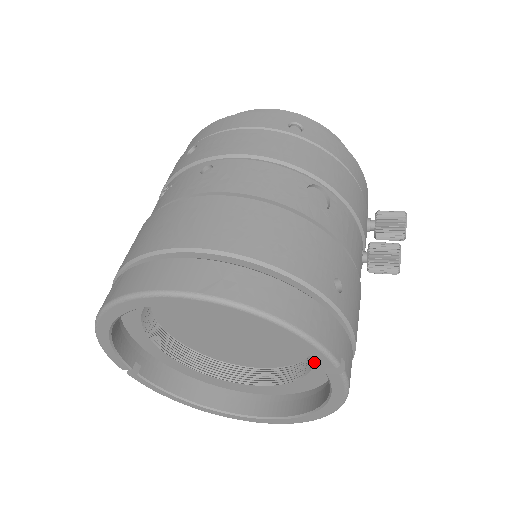
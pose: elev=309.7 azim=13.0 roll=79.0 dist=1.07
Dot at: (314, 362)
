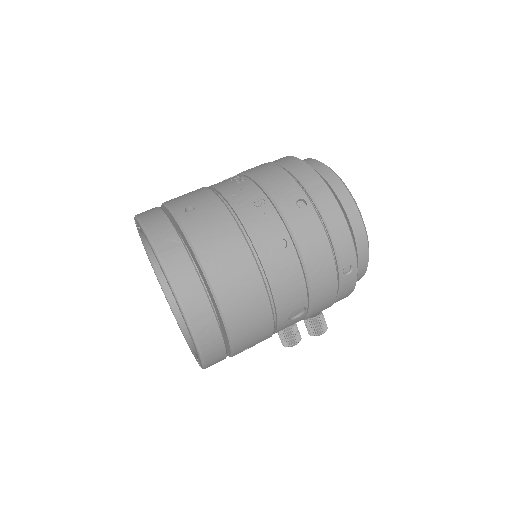
Dot at: occluded
